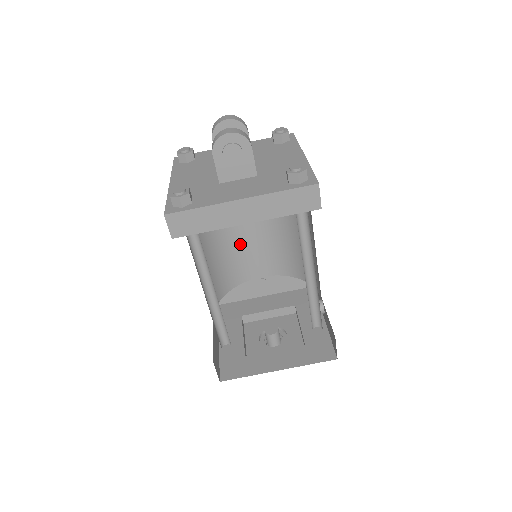
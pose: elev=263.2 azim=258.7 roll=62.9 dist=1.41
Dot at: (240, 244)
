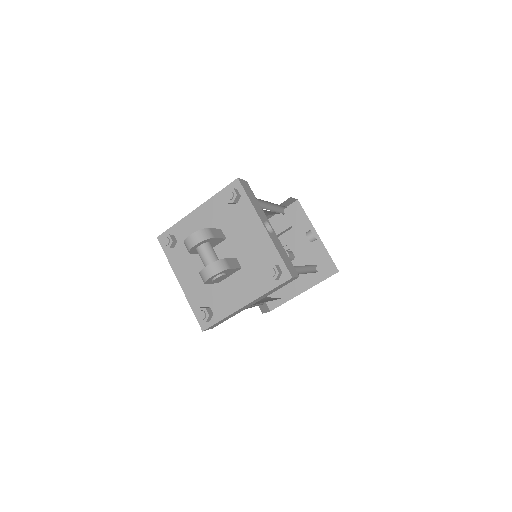
Dot at: occluded
